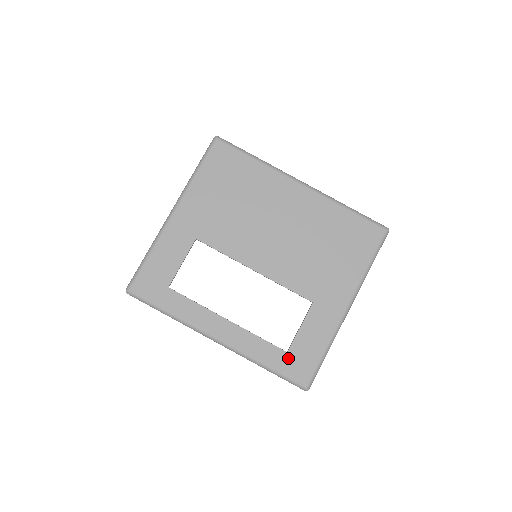
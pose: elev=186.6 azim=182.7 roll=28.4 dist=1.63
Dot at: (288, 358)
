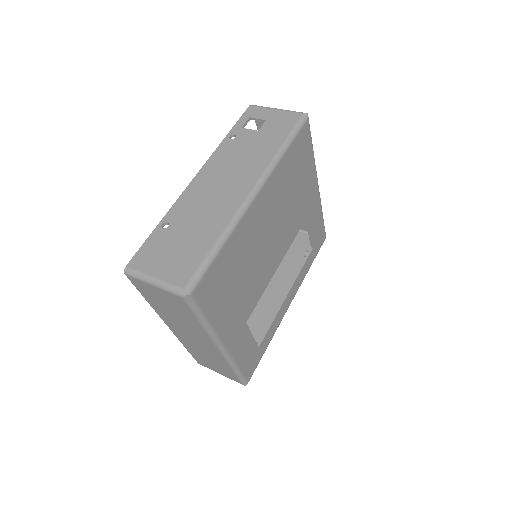
Dot at: (315, 248)
